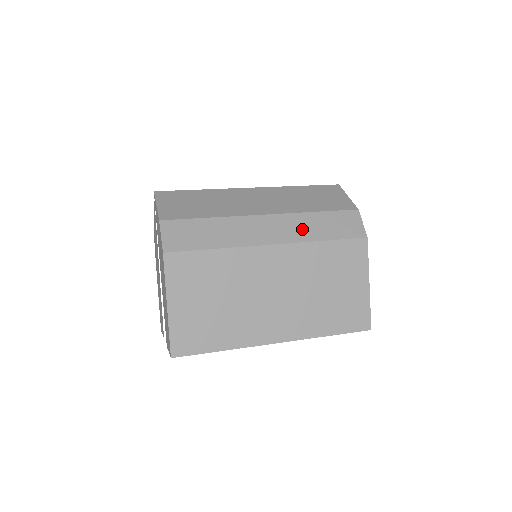
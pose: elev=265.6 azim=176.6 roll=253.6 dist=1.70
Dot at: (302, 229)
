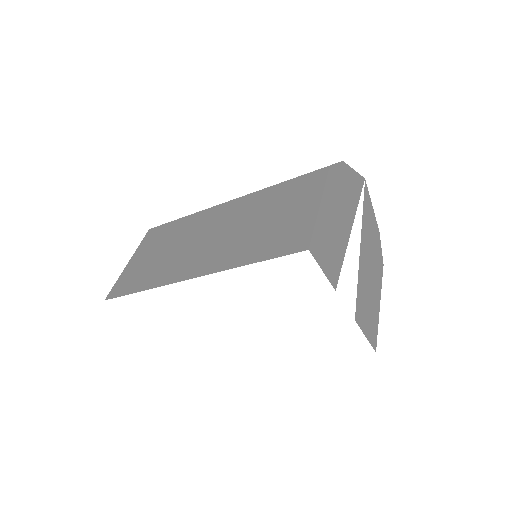
Dot at: occluded
